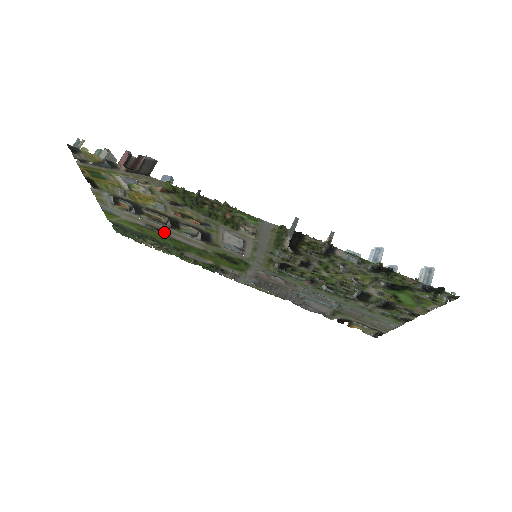
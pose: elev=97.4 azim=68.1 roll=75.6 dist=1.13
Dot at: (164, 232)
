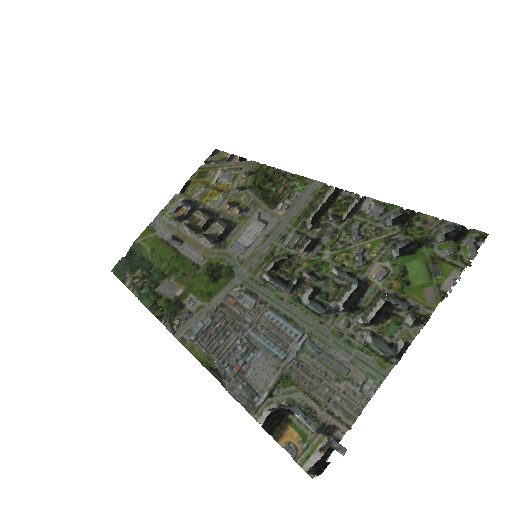
Dot at: (179, 245)
